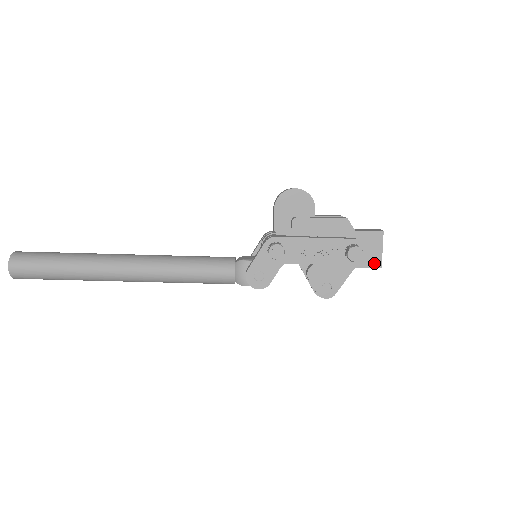
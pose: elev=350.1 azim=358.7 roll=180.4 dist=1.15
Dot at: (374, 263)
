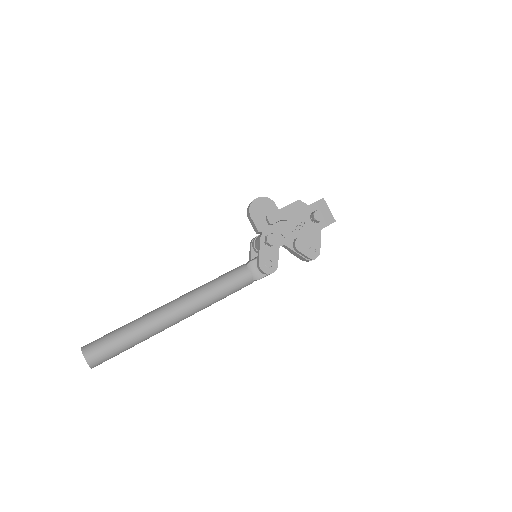
Dot at: (330, 221)
